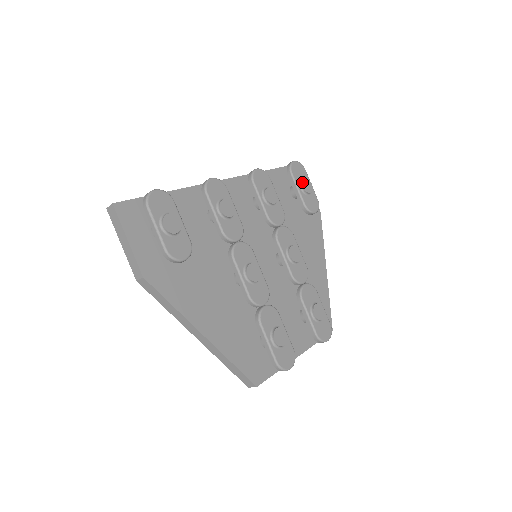
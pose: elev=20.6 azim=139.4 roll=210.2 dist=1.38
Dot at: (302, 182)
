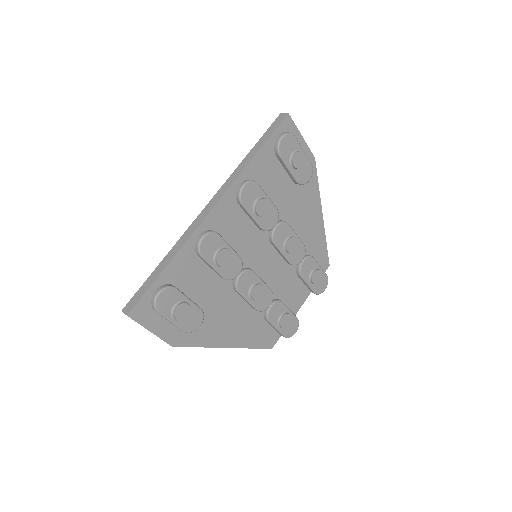
Dot at: (293, 161)
